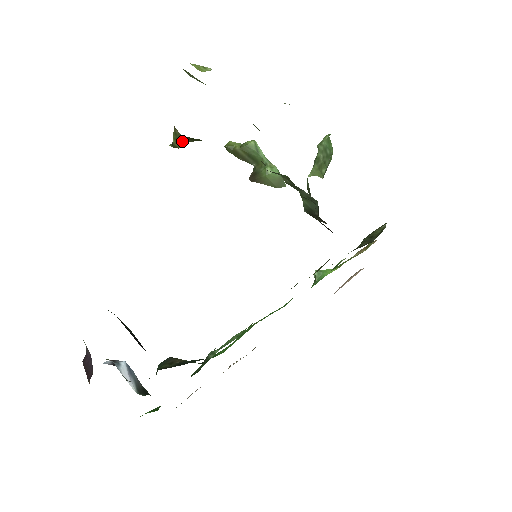
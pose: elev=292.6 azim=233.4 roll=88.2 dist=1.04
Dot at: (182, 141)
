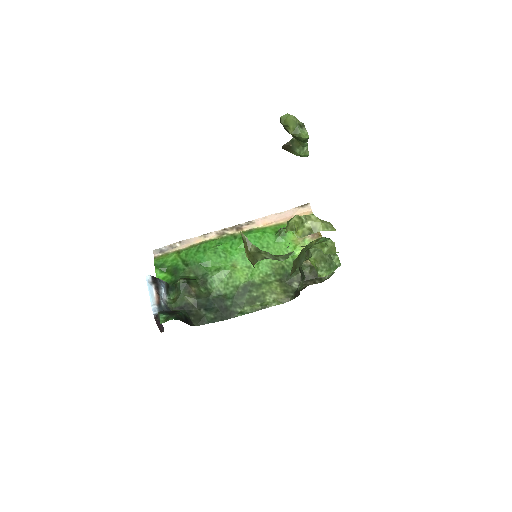
Dot at: occluded
